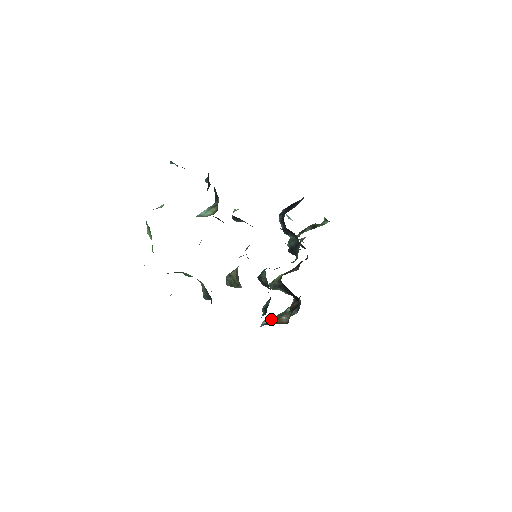
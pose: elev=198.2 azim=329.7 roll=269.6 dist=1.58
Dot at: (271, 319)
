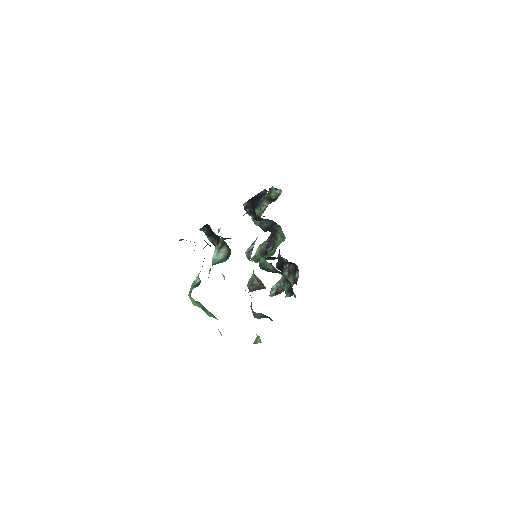
Dot at: (277, 287)
